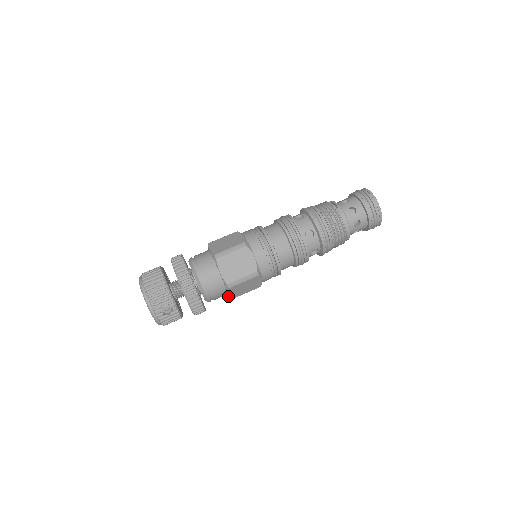
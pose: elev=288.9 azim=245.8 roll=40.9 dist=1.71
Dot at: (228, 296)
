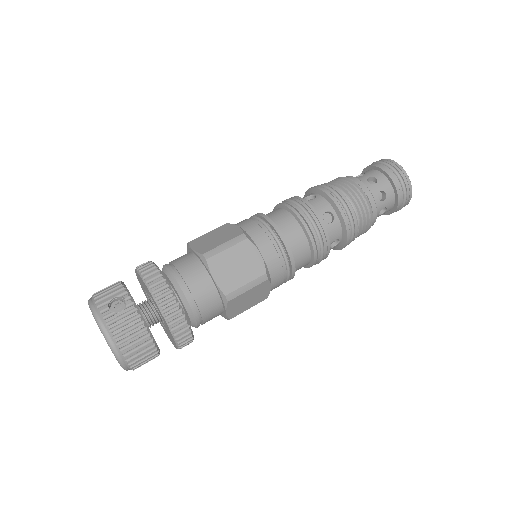
Dot at: (221, 299)
